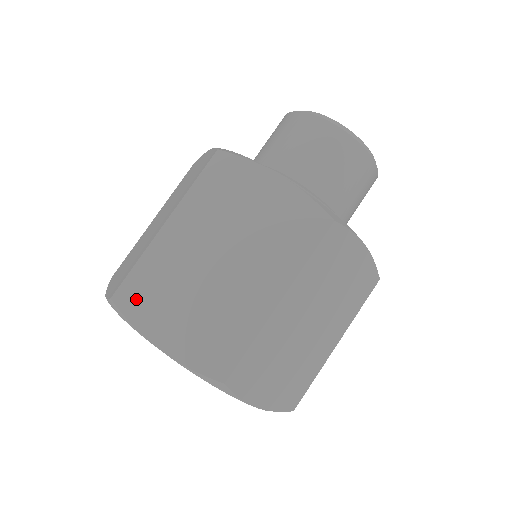
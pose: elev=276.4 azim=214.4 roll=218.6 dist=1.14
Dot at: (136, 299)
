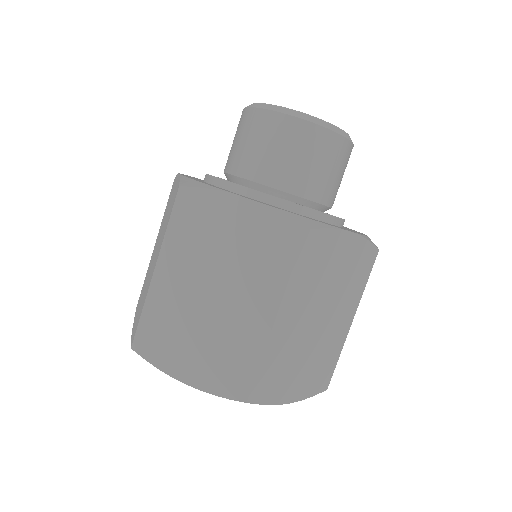
Dot at: (152, 344)
